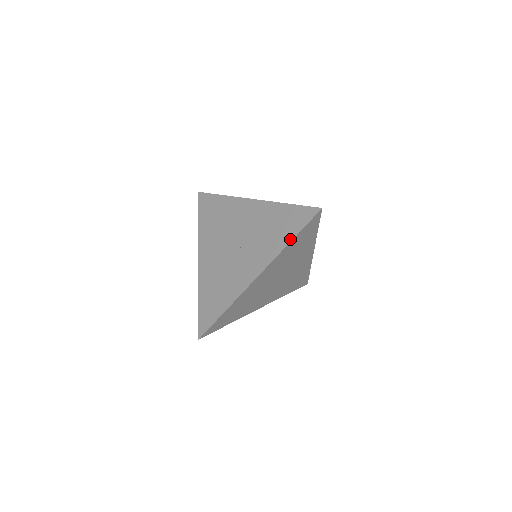
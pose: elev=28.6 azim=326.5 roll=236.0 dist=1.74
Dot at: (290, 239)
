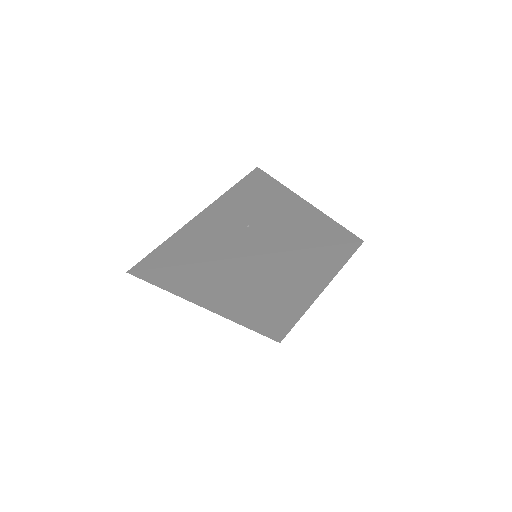
Dot at: (304, 247)
